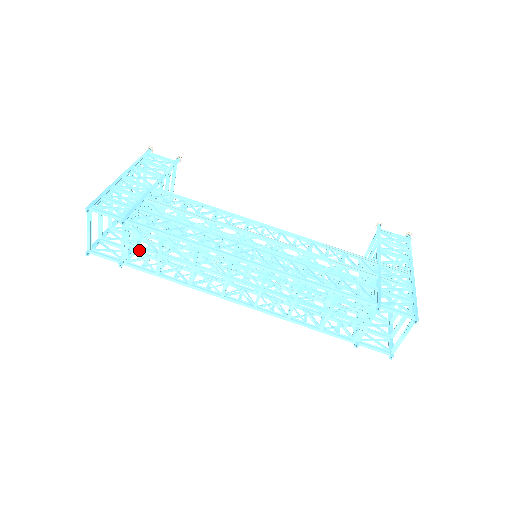
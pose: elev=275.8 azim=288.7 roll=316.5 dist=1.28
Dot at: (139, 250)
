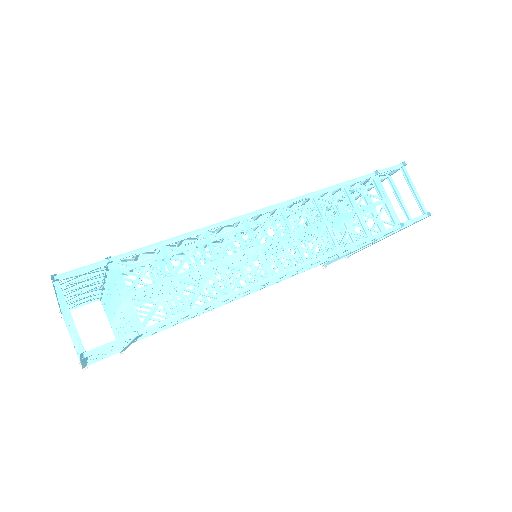
Dot at: occluded
